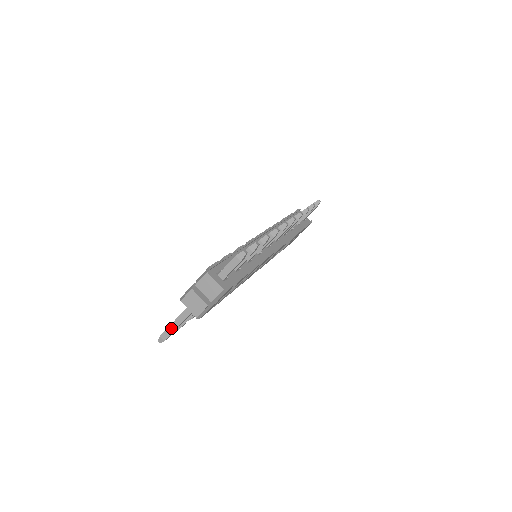
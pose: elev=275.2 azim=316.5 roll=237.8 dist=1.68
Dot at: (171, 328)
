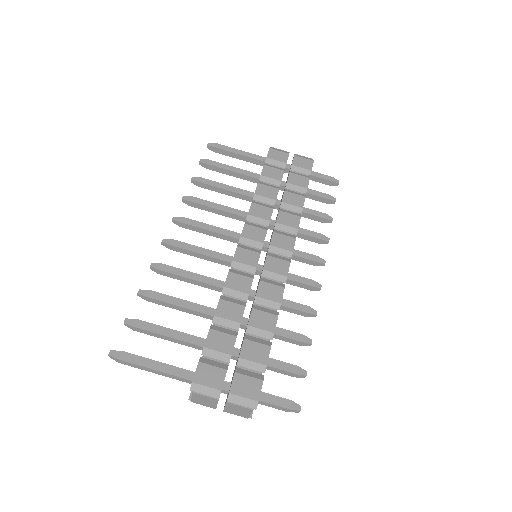
Dot at: (143, 368)
